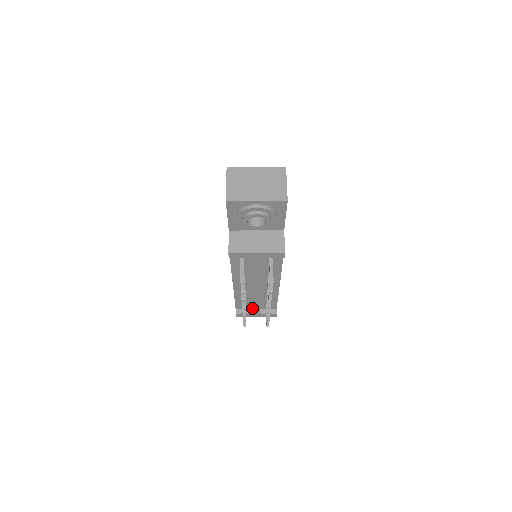
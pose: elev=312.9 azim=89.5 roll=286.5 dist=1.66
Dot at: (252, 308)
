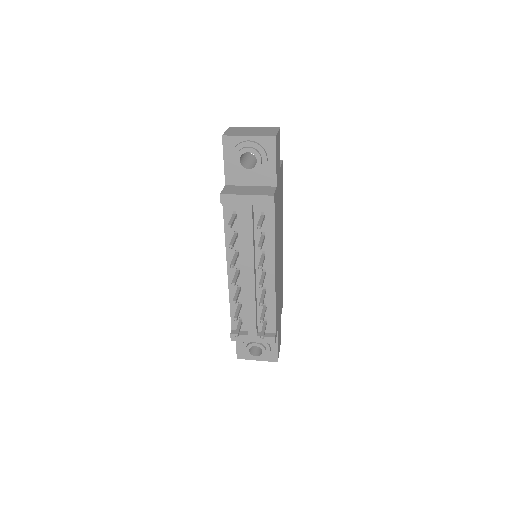
Dot at: occluded
